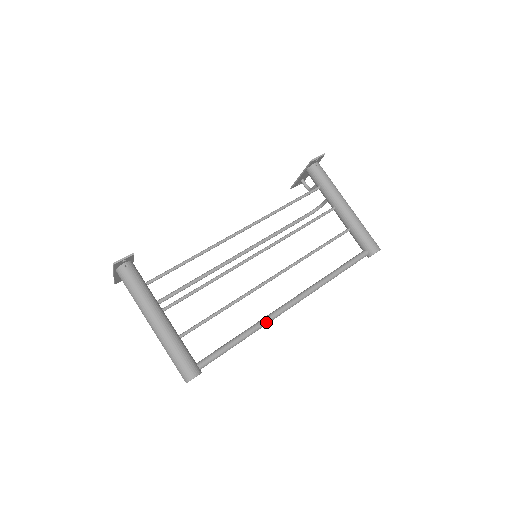
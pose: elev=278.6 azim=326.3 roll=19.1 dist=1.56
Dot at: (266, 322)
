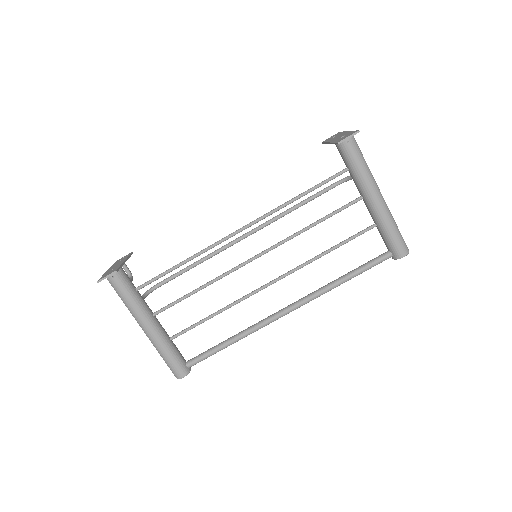
Dot at: (257, 329)
